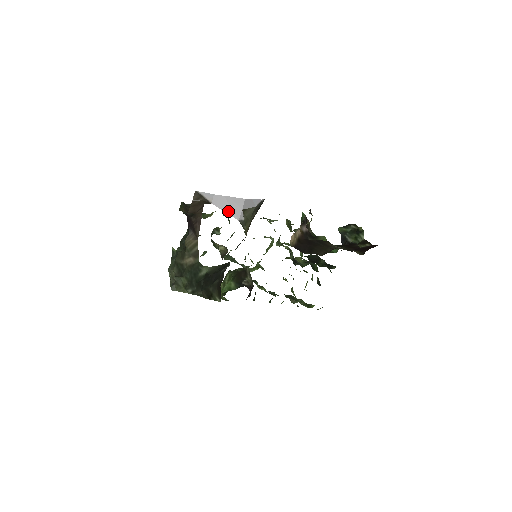
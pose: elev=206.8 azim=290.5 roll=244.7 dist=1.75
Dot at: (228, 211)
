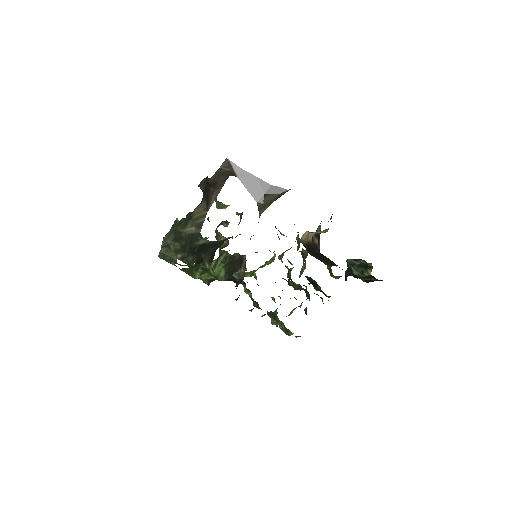
Dot at: (250, 190)
